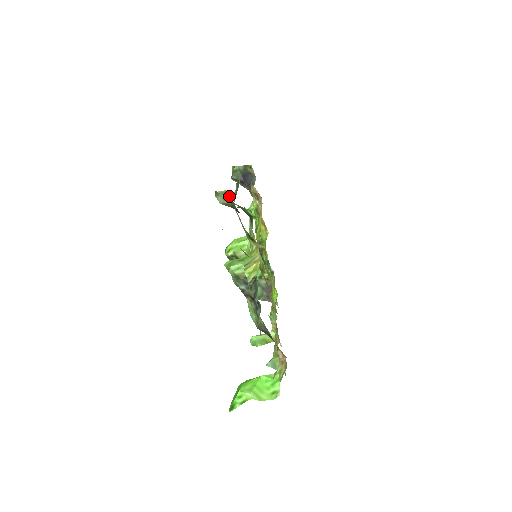
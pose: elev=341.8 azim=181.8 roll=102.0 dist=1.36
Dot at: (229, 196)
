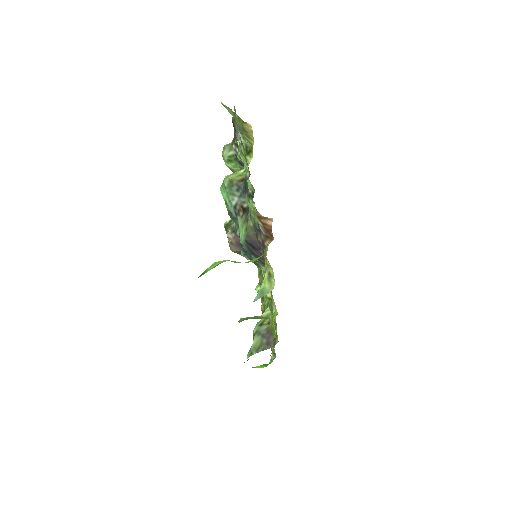
Dot at: occluded
